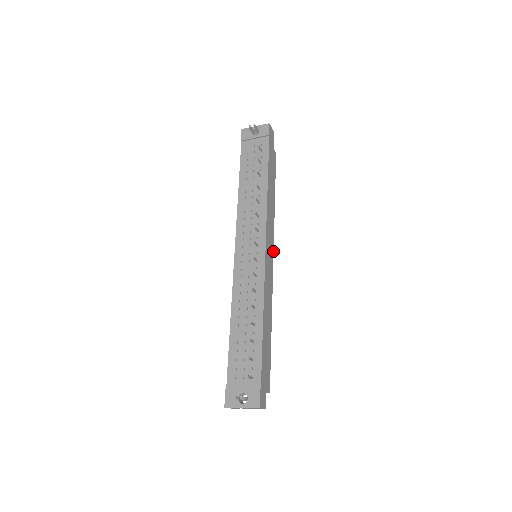
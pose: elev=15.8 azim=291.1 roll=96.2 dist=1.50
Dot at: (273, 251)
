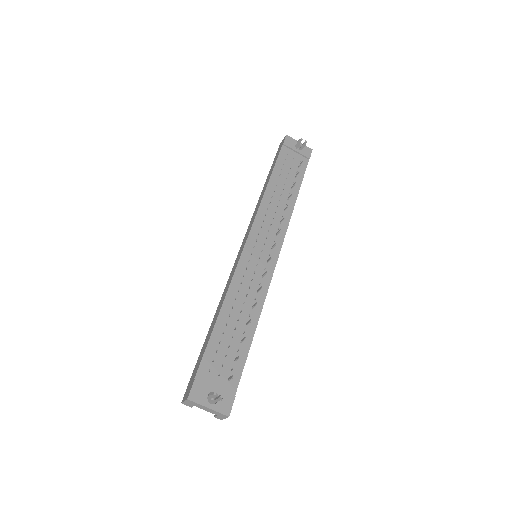
Dot at: occluded
